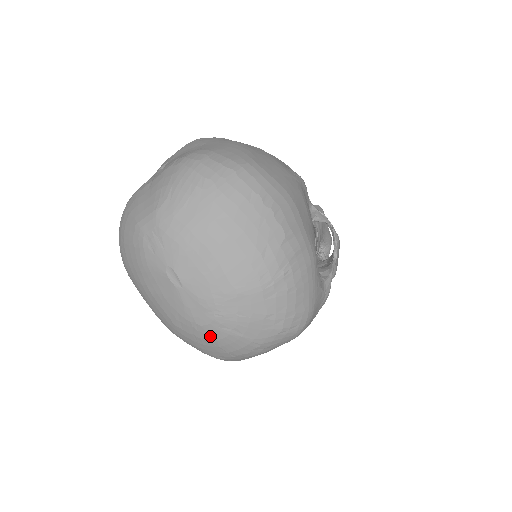
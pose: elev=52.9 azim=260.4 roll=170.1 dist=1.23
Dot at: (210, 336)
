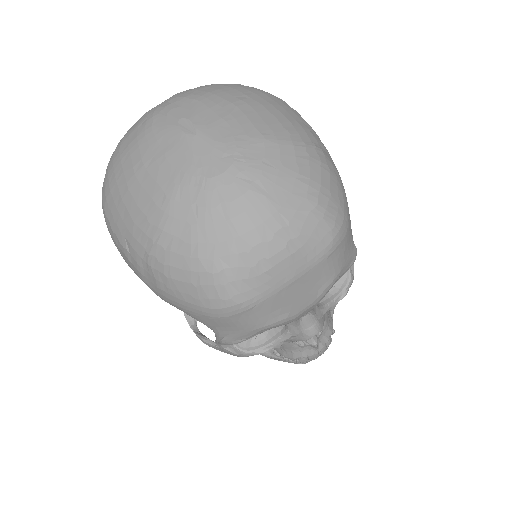
Dot at: (221, 196)
